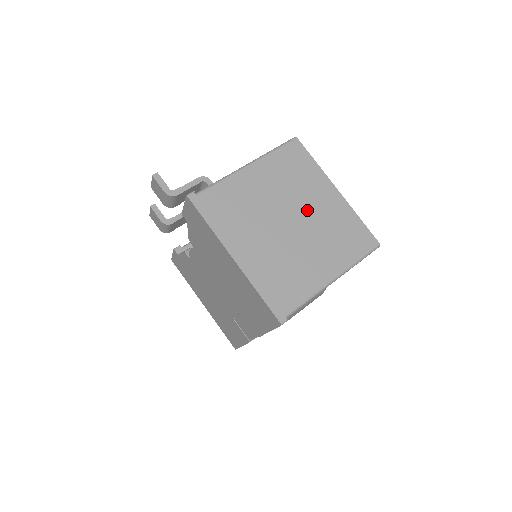
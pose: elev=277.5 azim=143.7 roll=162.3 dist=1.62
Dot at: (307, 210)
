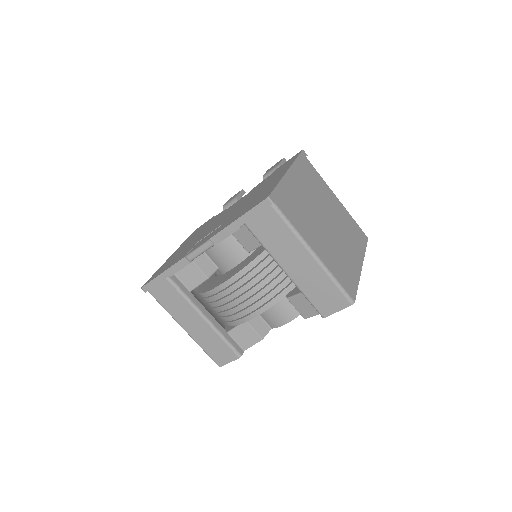
Dot at: (339, 237)
